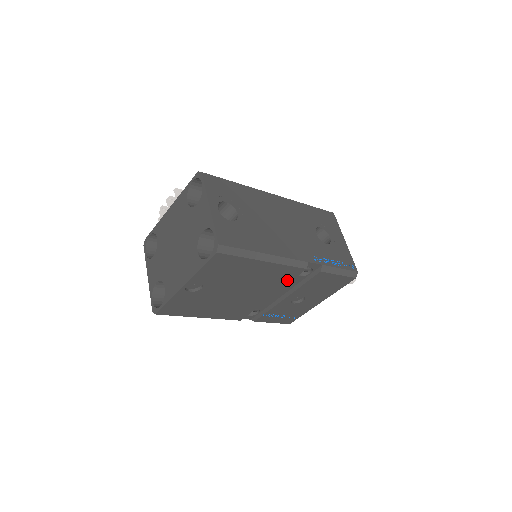
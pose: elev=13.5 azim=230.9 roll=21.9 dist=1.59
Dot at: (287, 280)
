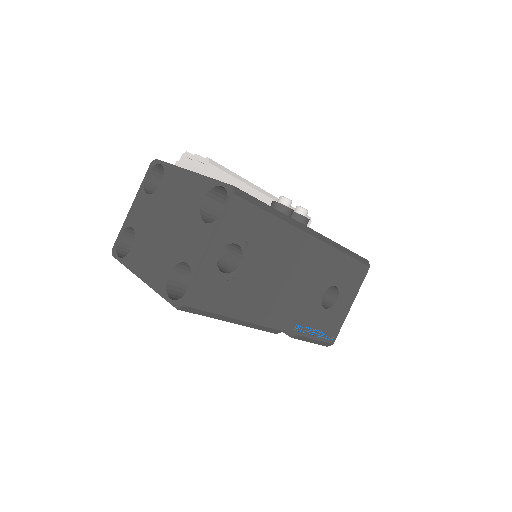
Dot at: occluded
